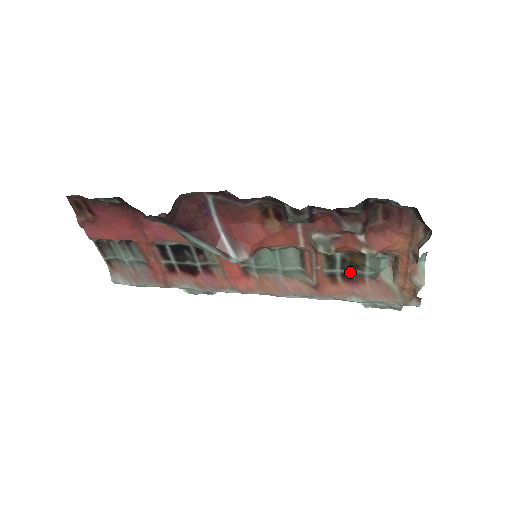
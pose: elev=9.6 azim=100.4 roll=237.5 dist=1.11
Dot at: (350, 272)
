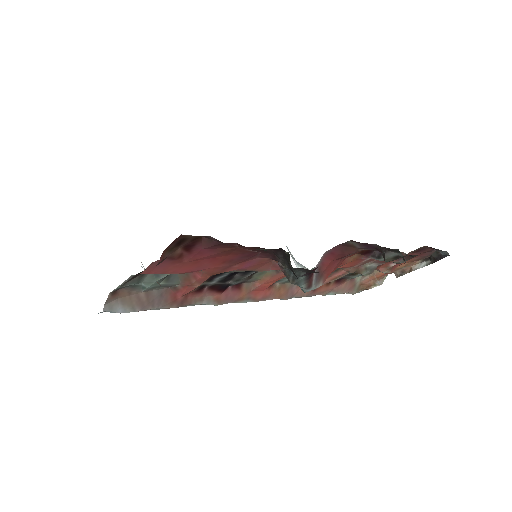
Dot at: (345, 277)
